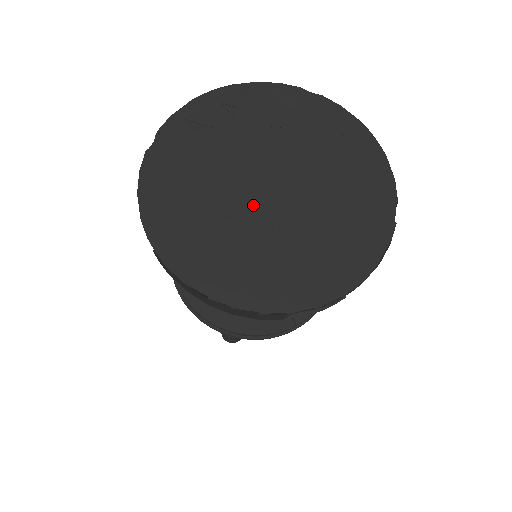
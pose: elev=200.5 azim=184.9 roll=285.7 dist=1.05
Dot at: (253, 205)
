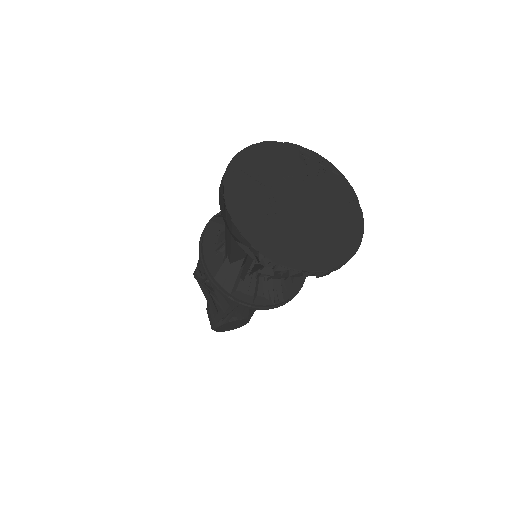
Dot at: (282, 197)
